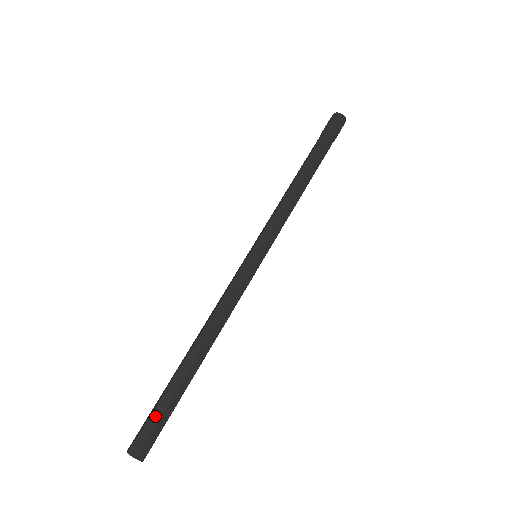
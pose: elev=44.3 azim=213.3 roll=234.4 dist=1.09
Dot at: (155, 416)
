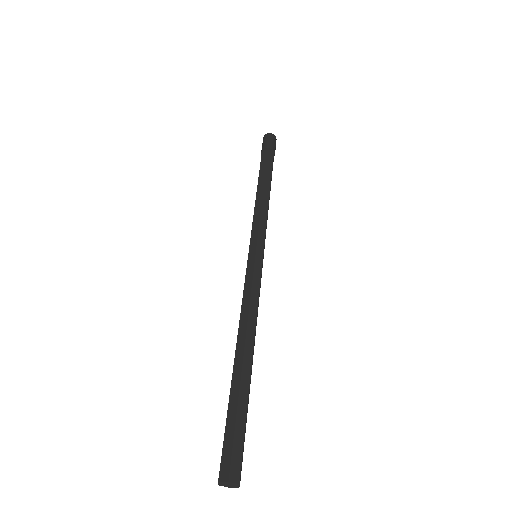
Dot at: (229, 430)
